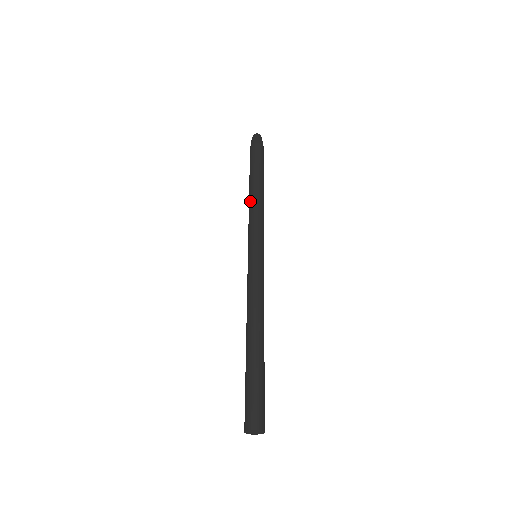
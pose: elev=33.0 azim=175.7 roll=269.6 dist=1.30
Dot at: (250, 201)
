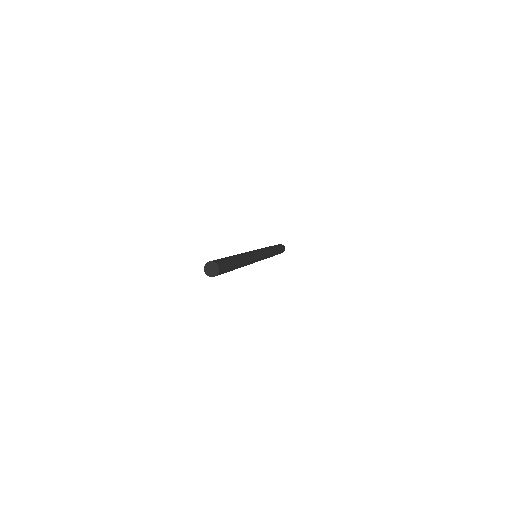
Dot at: occluded
